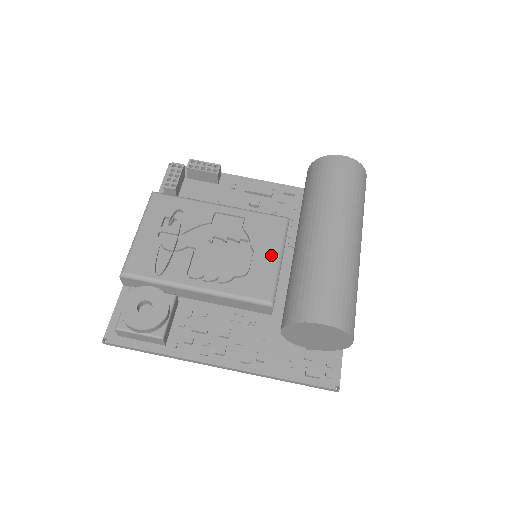
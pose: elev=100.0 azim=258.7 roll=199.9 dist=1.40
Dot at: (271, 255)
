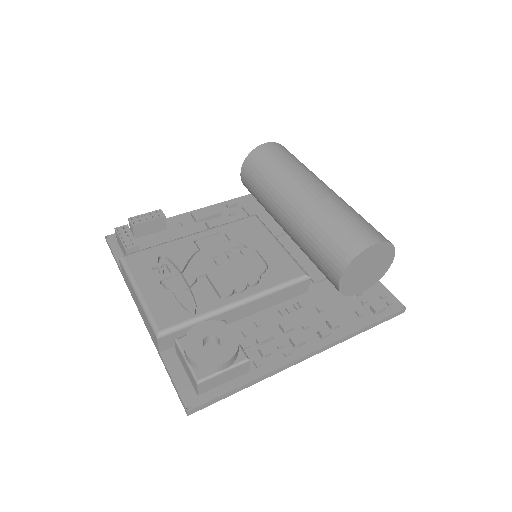
Dot at: (271, 244)
